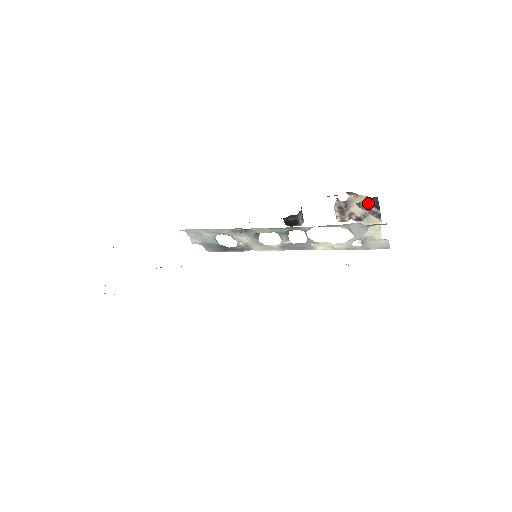
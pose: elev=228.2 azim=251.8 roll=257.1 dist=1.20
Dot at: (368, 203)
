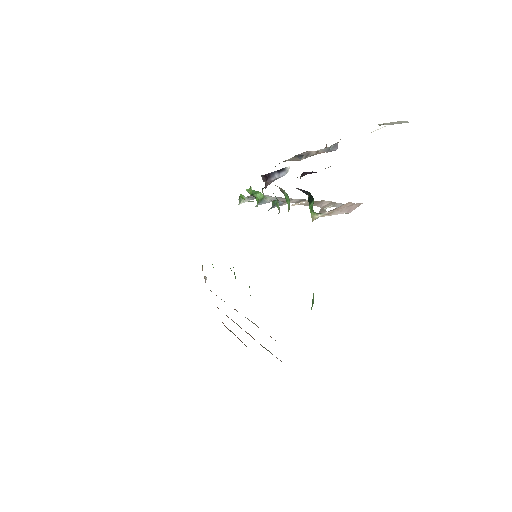
Dot at: occluded
